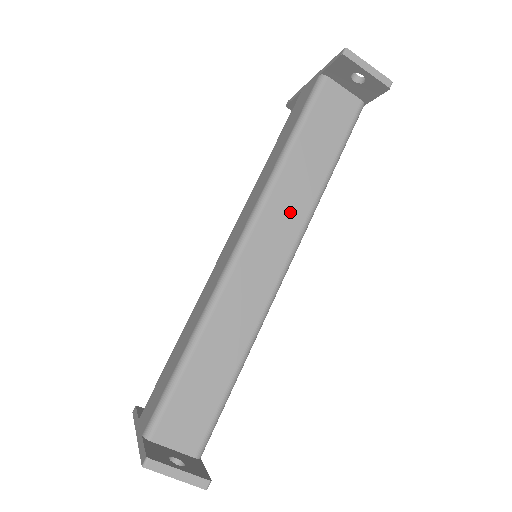
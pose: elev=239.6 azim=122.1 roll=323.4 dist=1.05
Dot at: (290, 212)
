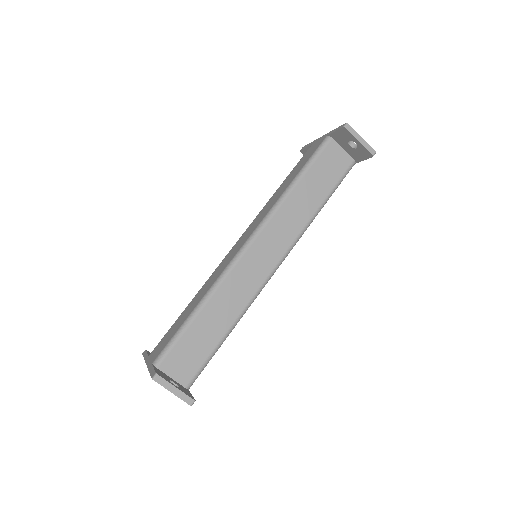
Dot at: (286, 229)
